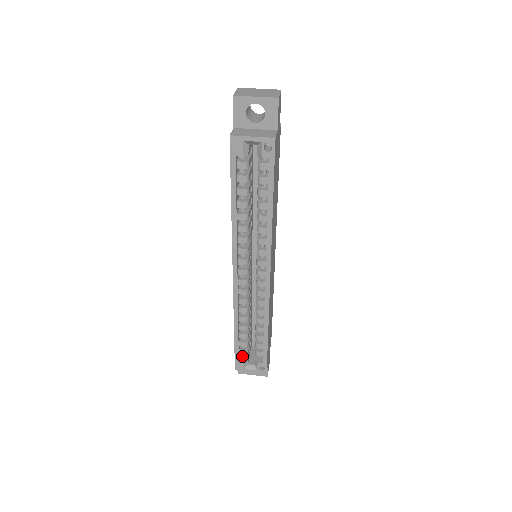
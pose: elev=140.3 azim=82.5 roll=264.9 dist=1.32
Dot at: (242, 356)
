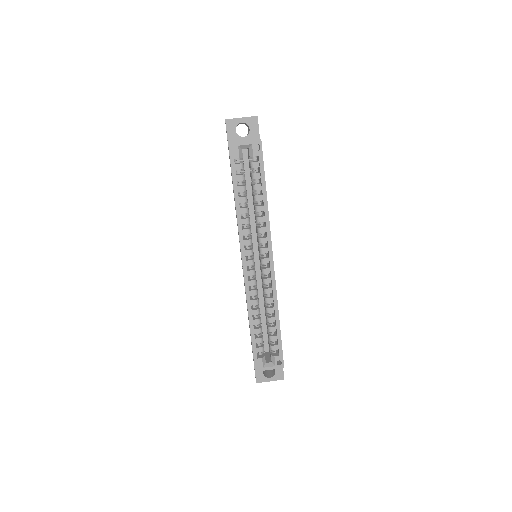
Dot at: (259, 356)
